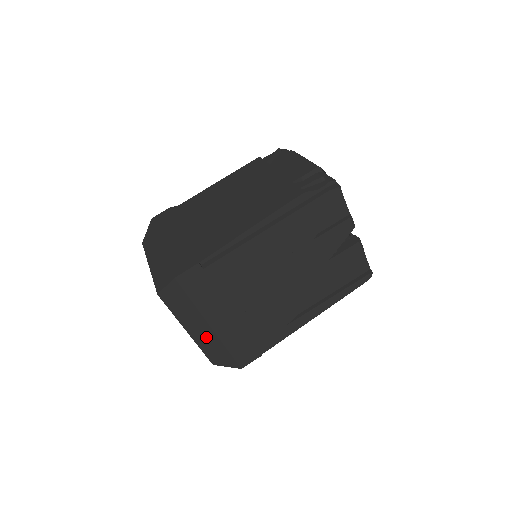
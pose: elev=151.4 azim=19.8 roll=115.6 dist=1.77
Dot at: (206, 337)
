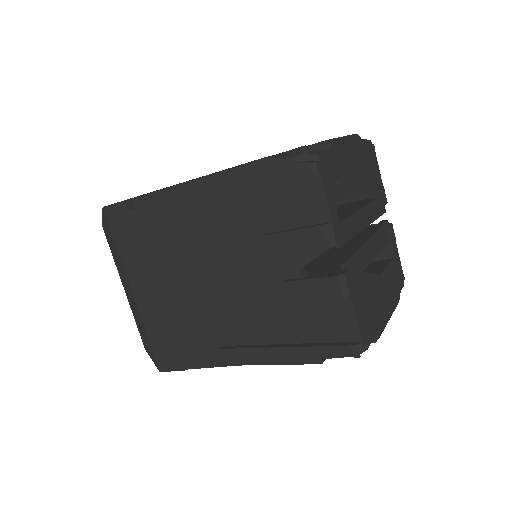
Dot at: (133, 304)
